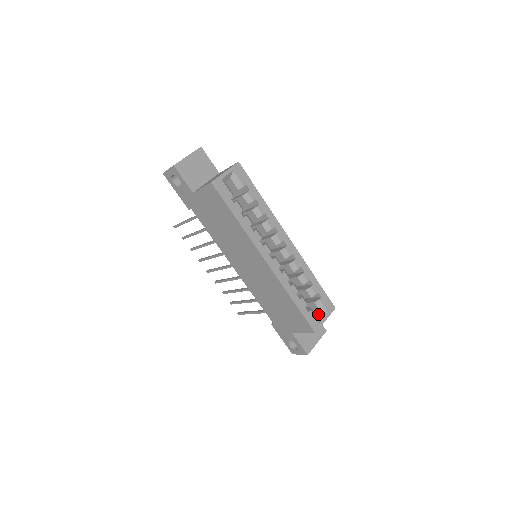
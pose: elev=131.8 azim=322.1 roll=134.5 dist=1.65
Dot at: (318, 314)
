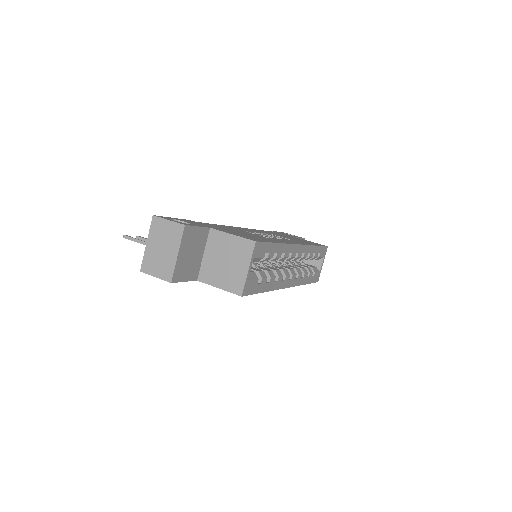
Dot at: (315, 262)
